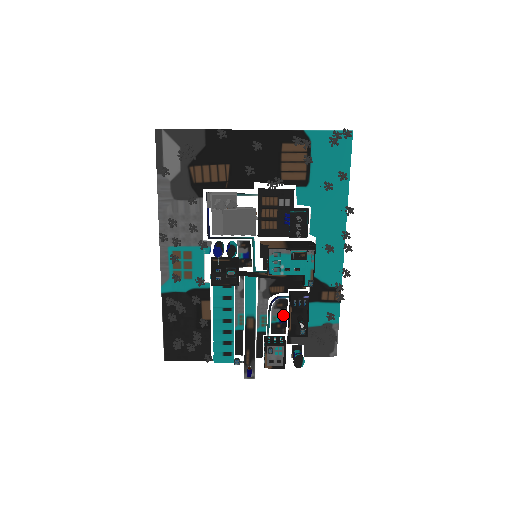
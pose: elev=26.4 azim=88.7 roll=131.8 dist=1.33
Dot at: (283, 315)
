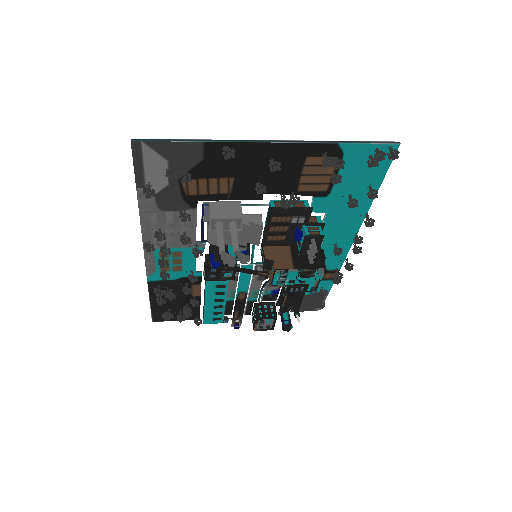
Dot at: (276, 290)
